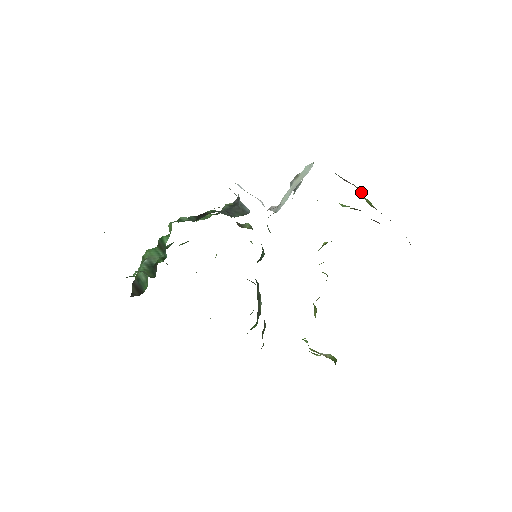
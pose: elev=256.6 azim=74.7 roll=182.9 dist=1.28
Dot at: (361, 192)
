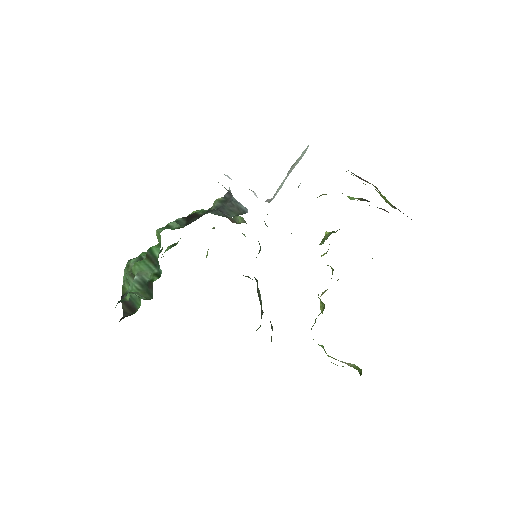
Dot at: occluded
